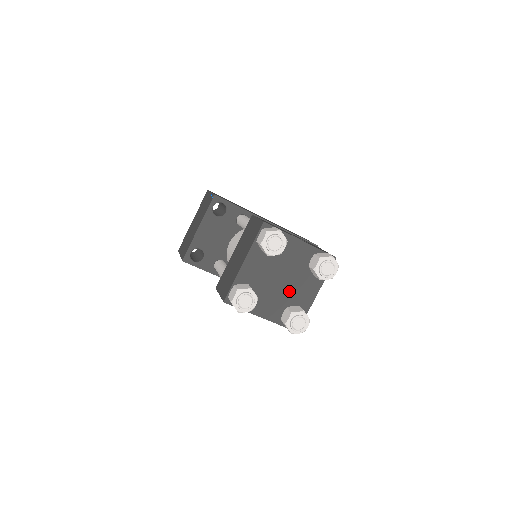
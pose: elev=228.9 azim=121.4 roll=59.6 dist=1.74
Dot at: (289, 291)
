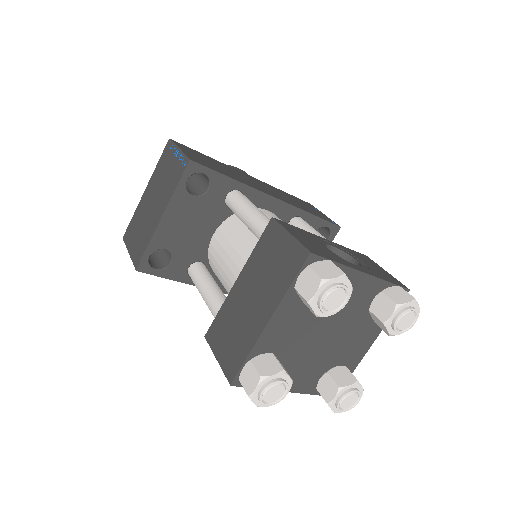
Dot at: (333, 348)
